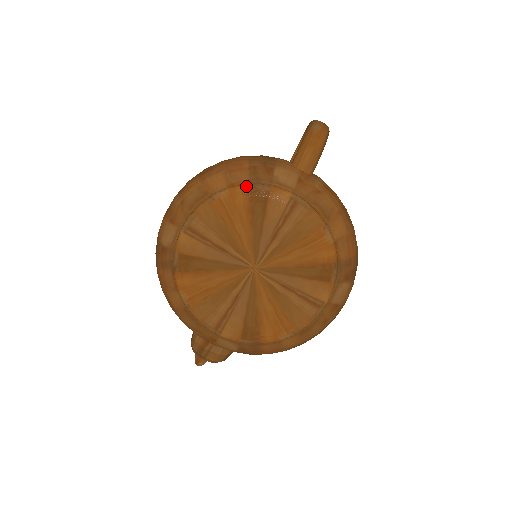
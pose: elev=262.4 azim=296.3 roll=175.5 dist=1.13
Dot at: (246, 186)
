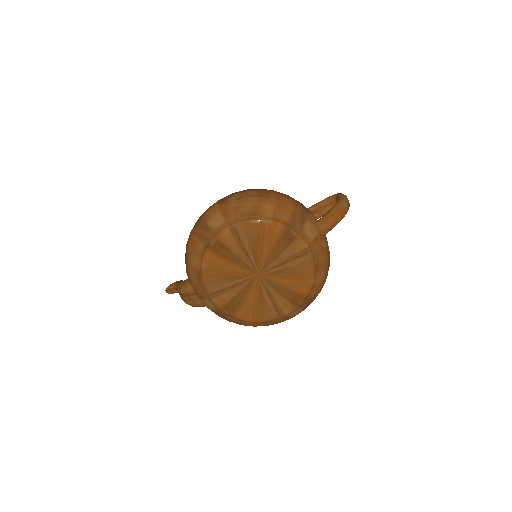
Dot at: (285, 226)
